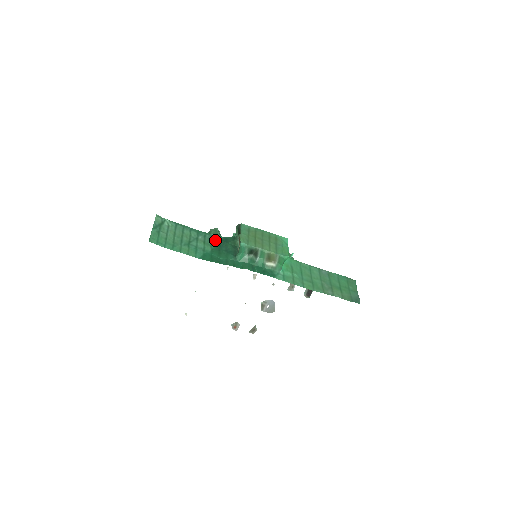
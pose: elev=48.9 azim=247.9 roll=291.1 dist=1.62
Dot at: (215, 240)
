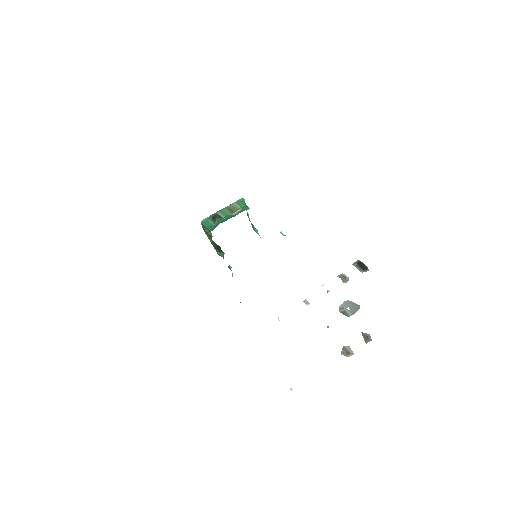
Dot at: occluded
